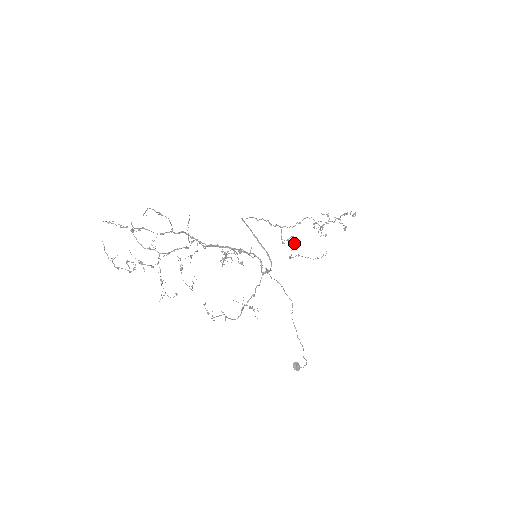
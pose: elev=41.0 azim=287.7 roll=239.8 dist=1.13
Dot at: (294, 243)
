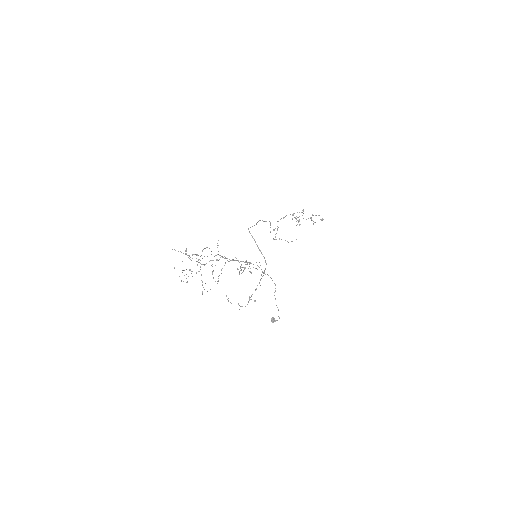
Dot at: occluded
